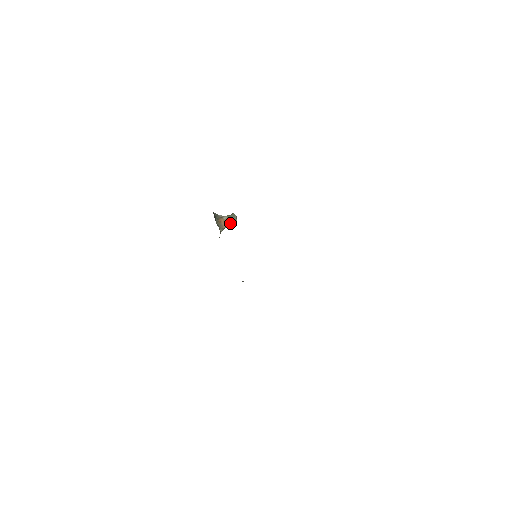
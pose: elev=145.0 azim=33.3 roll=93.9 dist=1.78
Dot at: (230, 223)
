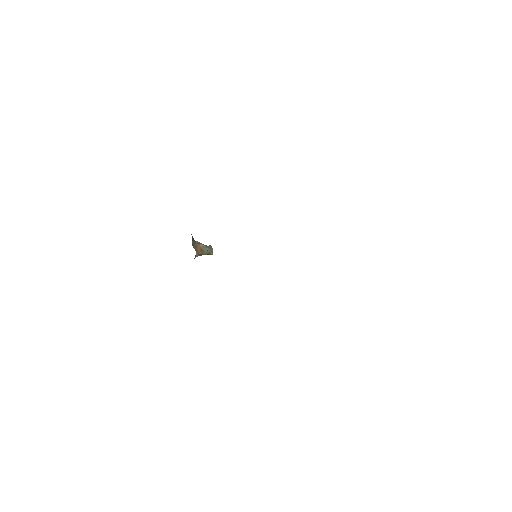
Dot at: (206, 252)
